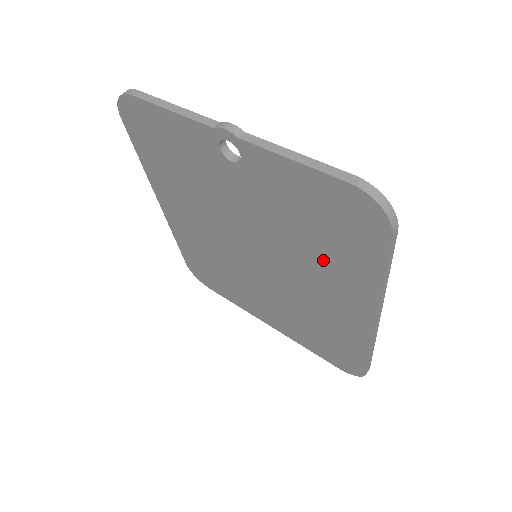
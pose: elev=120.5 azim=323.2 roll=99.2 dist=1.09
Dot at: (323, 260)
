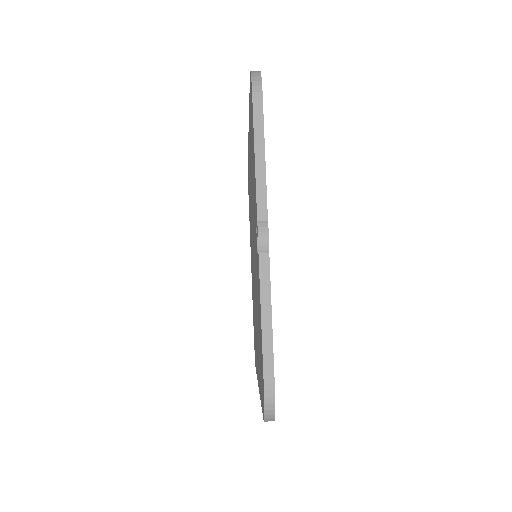
Dot at: occluded
